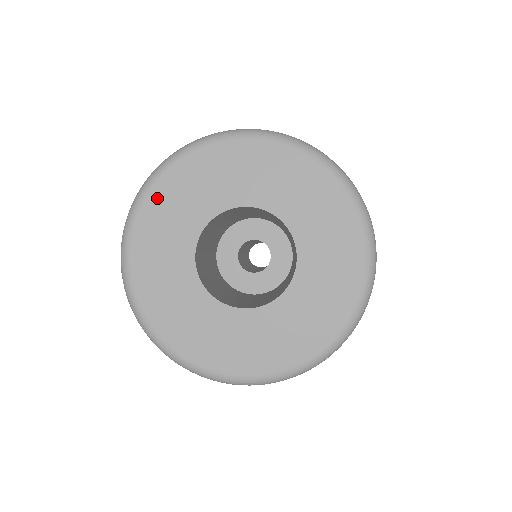
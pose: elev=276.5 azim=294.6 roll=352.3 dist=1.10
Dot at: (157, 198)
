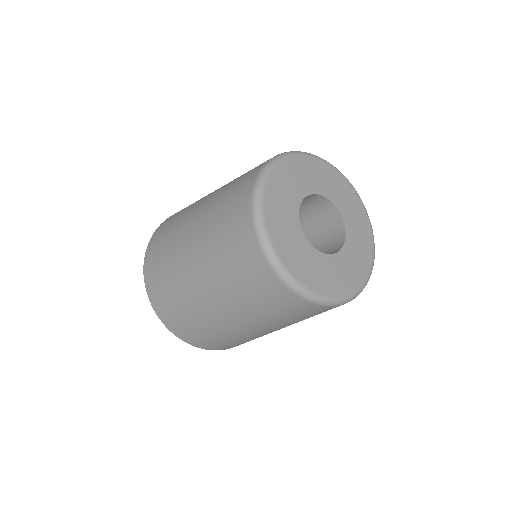
Dot at: (295, 163)
